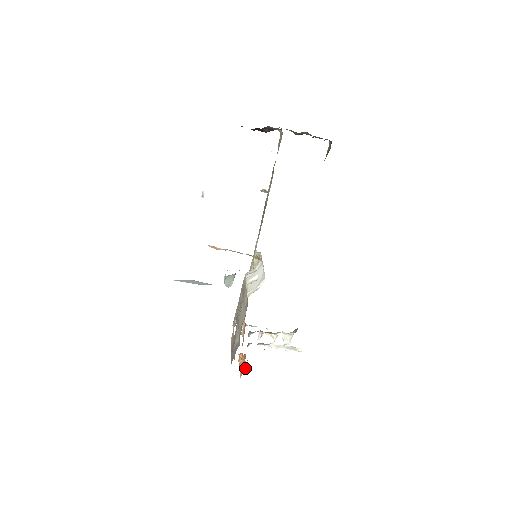
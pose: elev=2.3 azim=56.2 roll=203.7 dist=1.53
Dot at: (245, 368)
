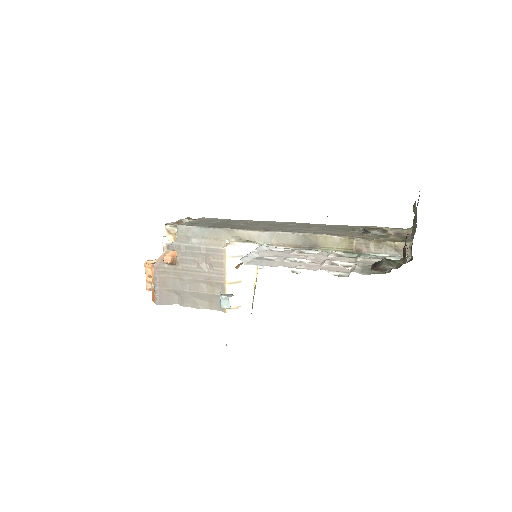
Dot at: occluded
